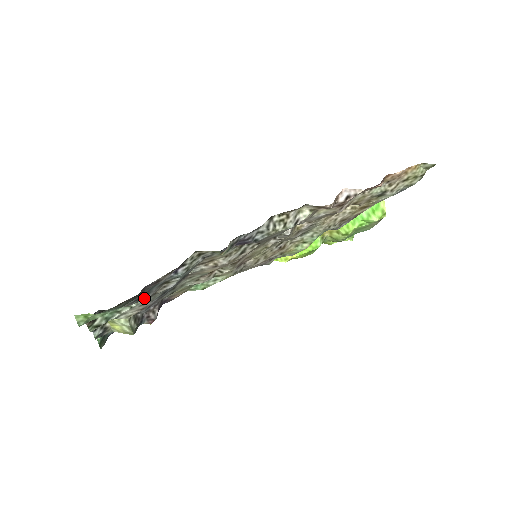
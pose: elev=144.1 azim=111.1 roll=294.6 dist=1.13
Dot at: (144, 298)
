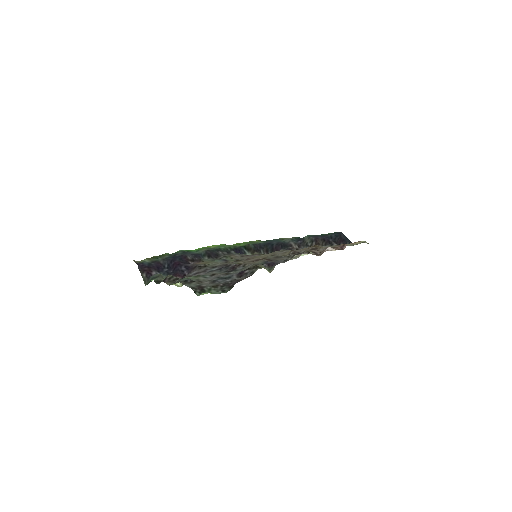
Dot at: (213, 278)
